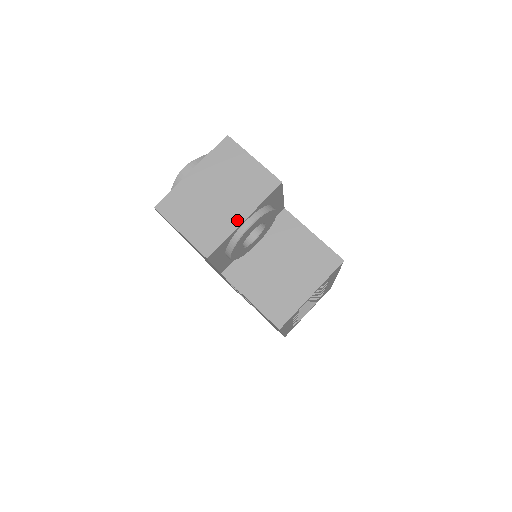
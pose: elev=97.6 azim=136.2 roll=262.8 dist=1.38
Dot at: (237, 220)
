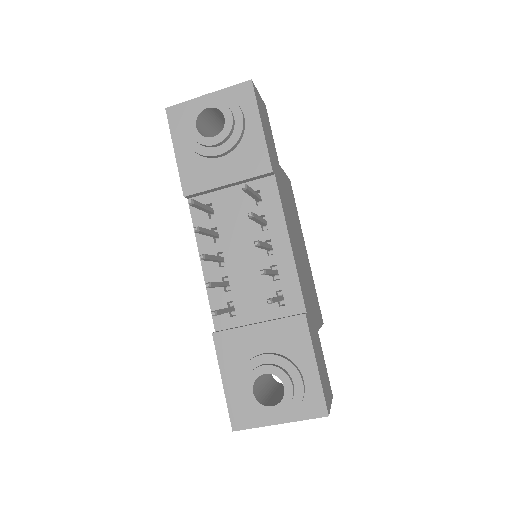
Dot at: occluded
